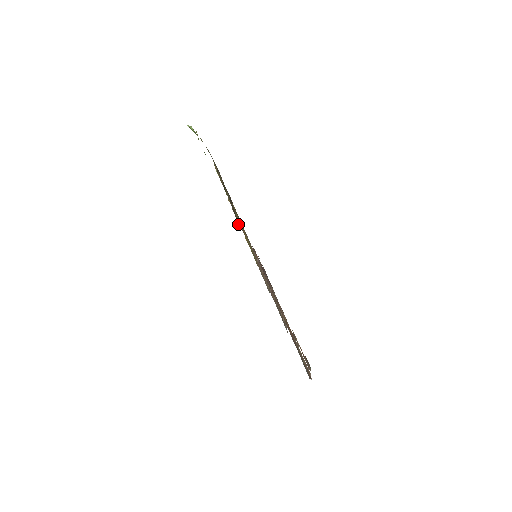
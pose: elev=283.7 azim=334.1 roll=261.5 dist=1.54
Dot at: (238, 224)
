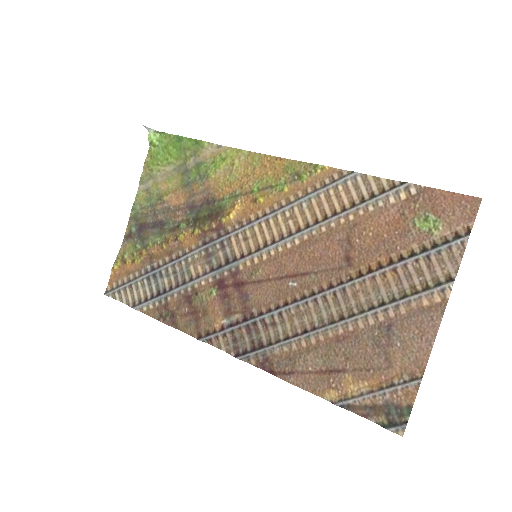
Dot at: (229, 212)
